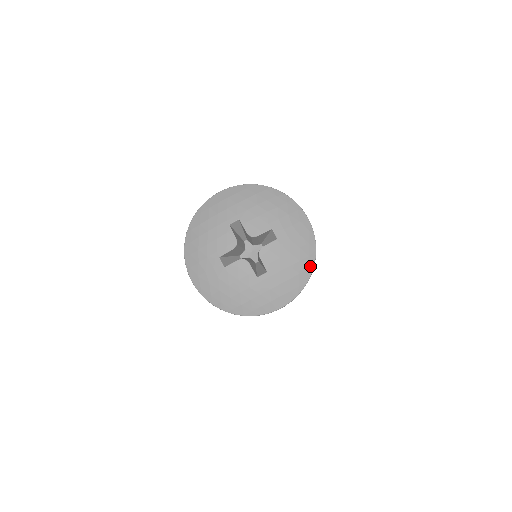
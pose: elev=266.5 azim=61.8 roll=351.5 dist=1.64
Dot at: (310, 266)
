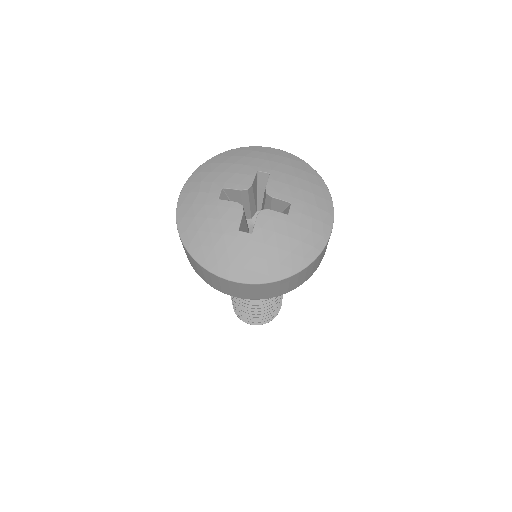
Dot at: (296, 267)
